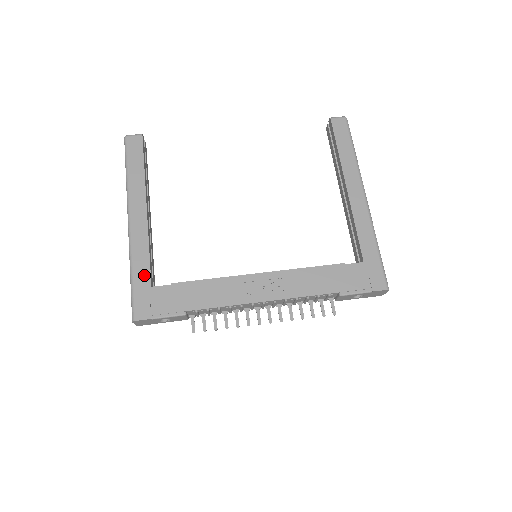
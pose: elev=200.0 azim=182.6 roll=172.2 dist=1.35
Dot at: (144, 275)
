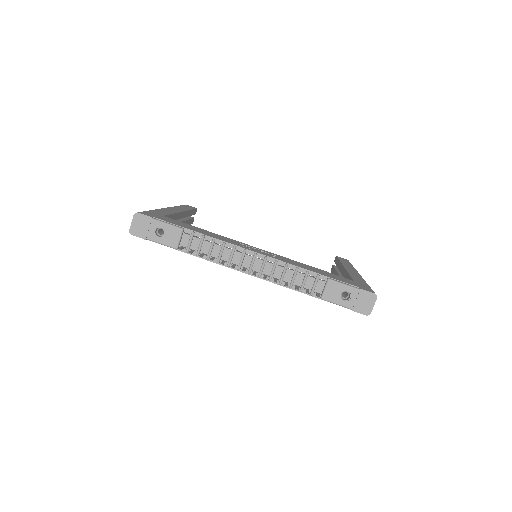
Dot at: (161, 213)
